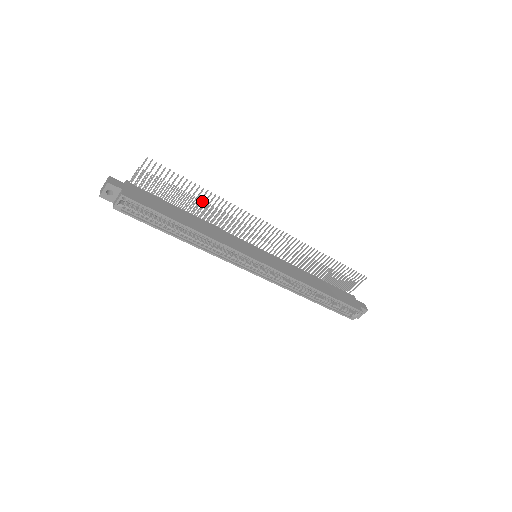
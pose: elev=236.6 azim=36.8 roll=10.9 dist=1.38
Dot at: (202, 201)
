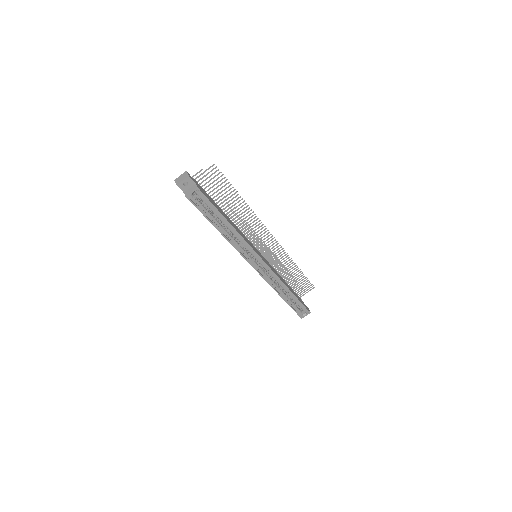
Dot at: occluded
